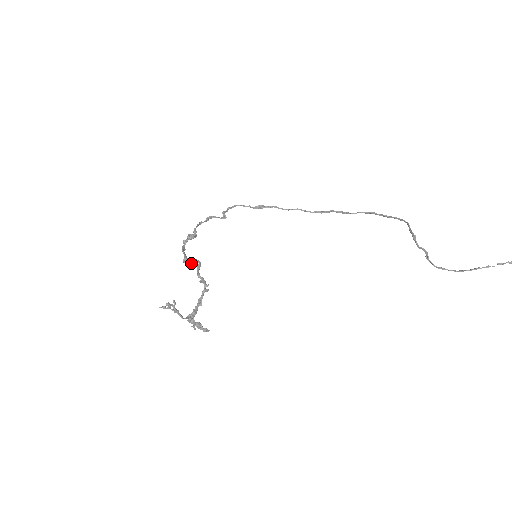
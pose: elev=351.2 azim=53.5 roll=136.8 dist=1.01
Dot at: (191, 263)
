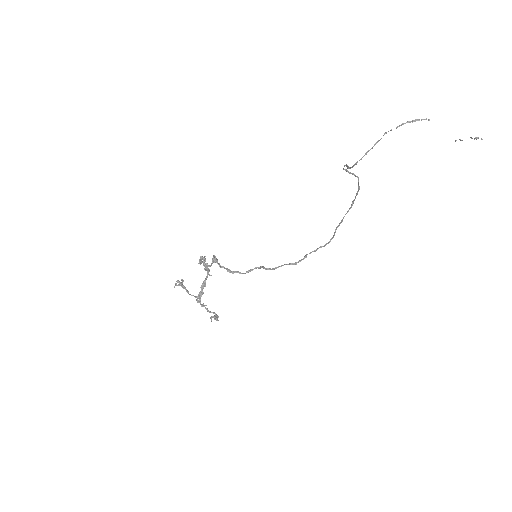
Dot at: (200, 258)
